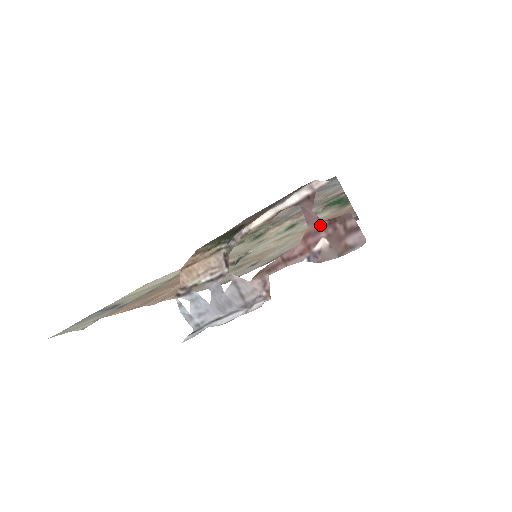
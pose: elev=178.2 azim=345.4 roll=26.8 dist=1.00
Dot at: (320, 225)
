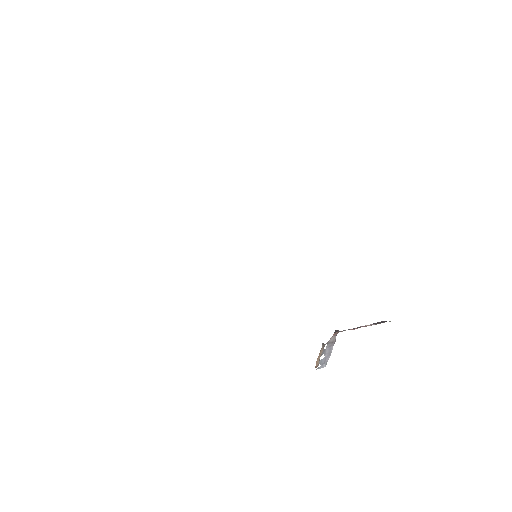
Dot at: occluded
